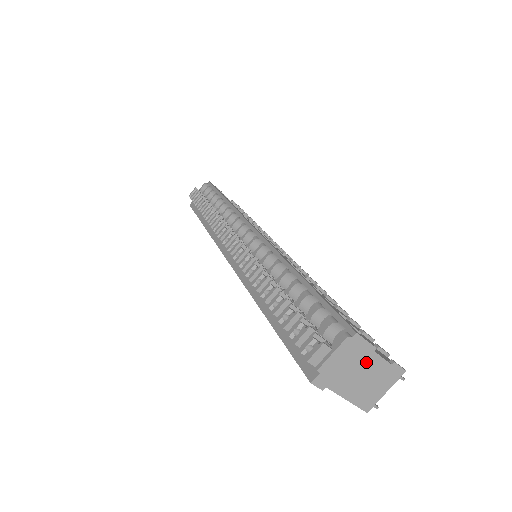
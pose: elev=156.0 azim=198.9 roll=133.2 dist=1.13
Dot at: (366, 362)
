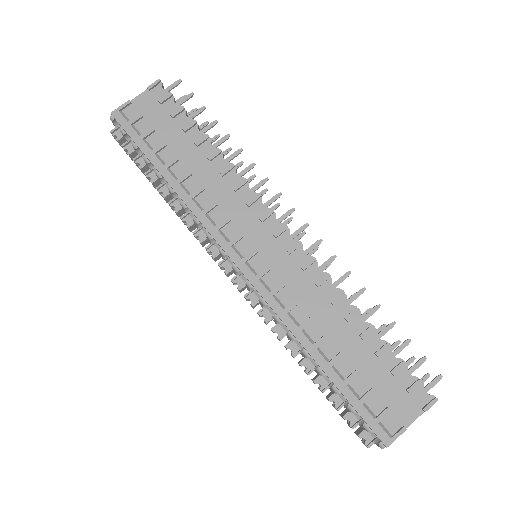
Dot at: occluded
